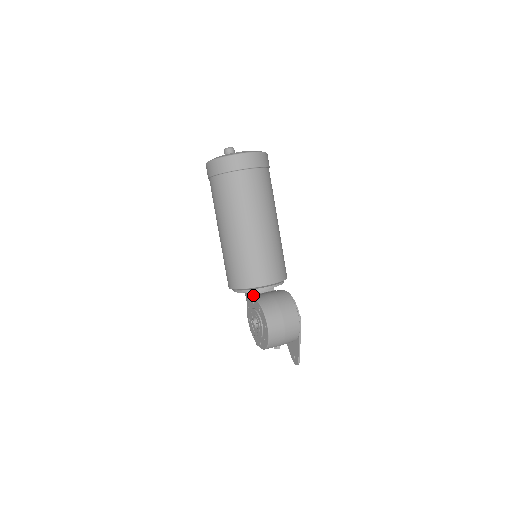
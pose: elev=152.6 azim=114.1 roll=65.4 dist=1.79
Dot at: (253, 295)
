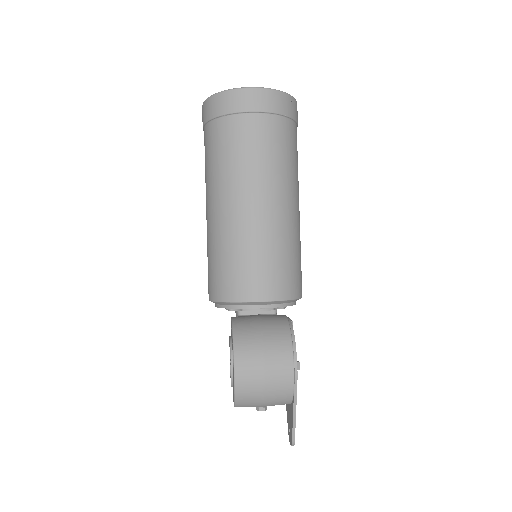
Dot at: (238, 315)
